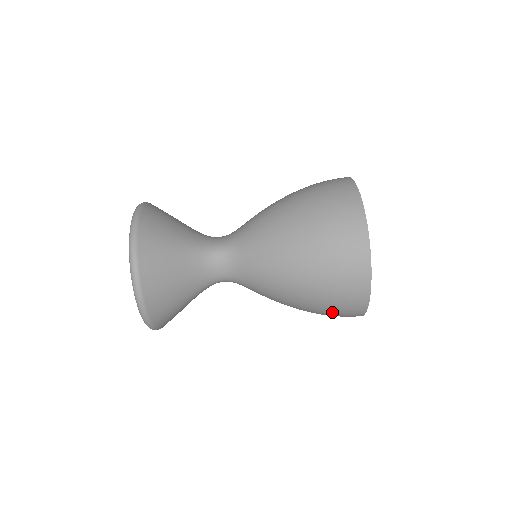
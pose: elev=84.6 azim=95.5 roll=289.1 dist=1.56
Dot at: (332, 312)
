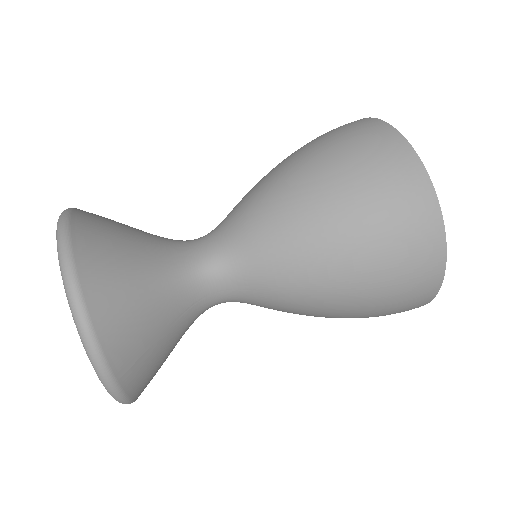
Dot at: (378, 316)
